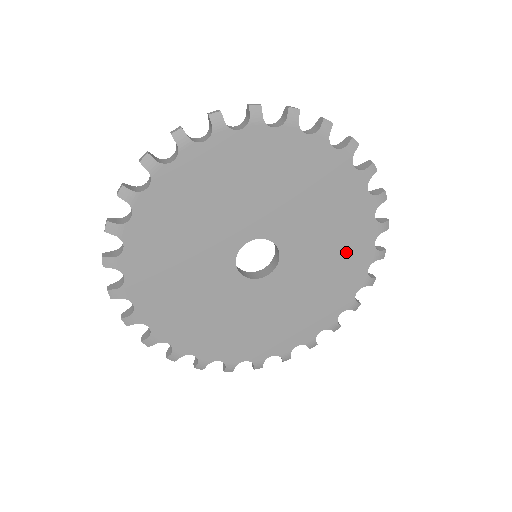
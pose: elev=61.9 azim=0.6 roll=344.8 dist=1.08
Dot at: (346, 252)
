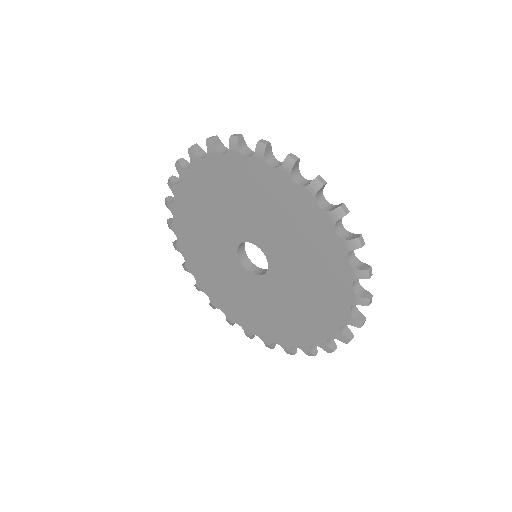
Dot at: (316, 312)
